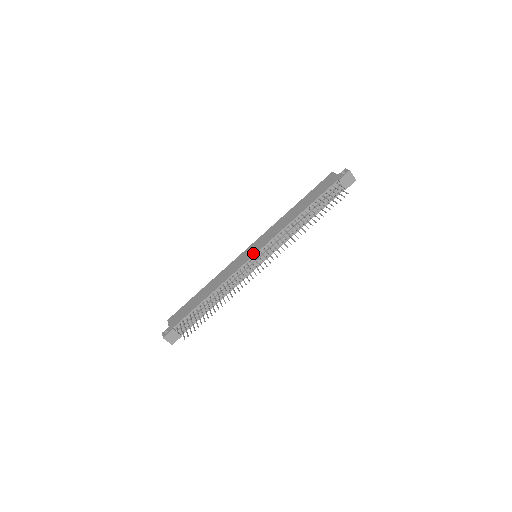
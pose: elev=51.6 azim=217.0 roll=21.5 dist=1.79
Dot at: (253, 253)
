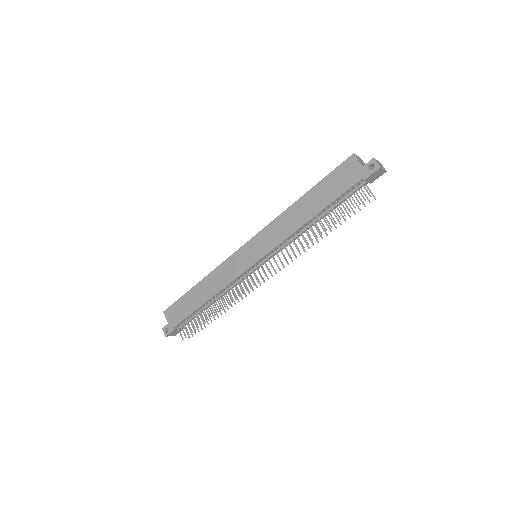
Dot at: (253, 260)
